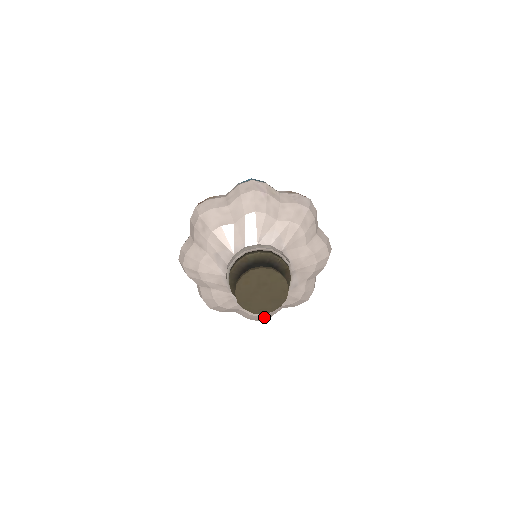
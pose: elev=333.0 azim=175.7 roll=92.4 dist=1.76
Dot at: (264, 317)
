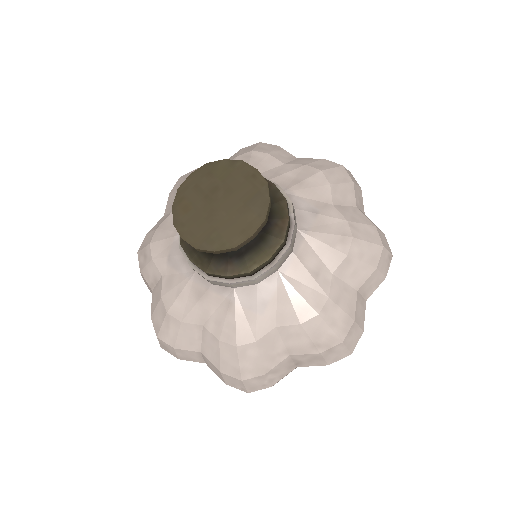
Dot at: (334, 320)
